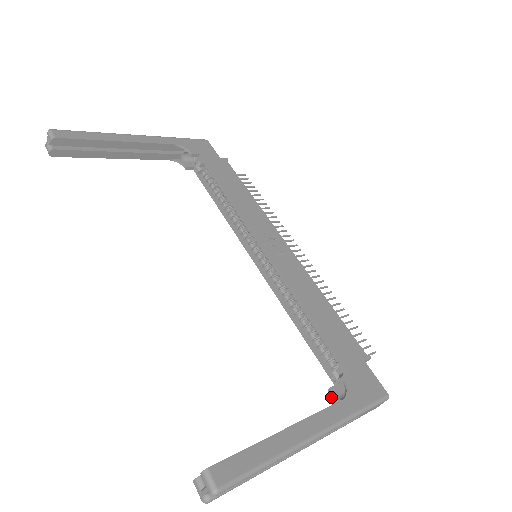
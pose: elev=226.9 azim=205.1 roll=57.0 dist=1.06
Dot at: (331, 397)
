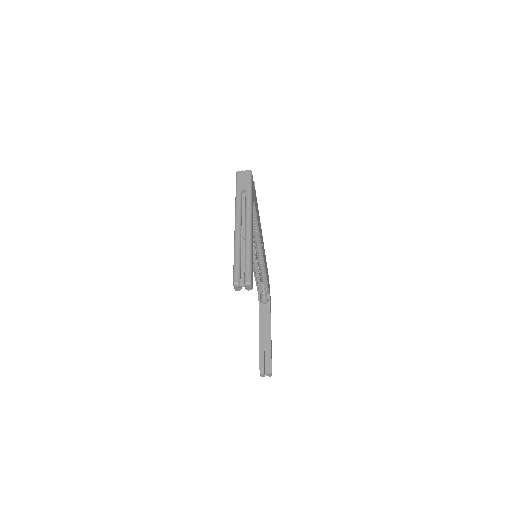
Dot at: (259, 301)
